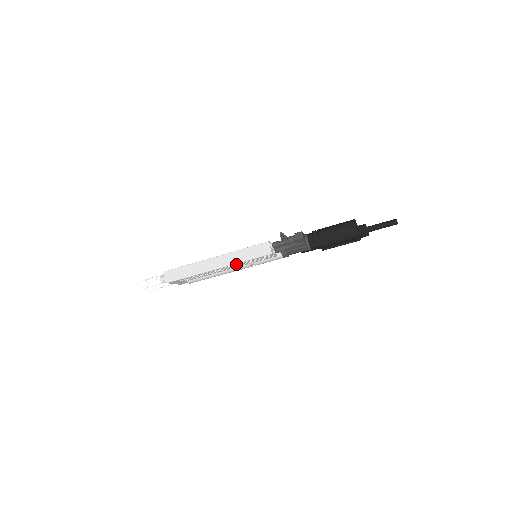
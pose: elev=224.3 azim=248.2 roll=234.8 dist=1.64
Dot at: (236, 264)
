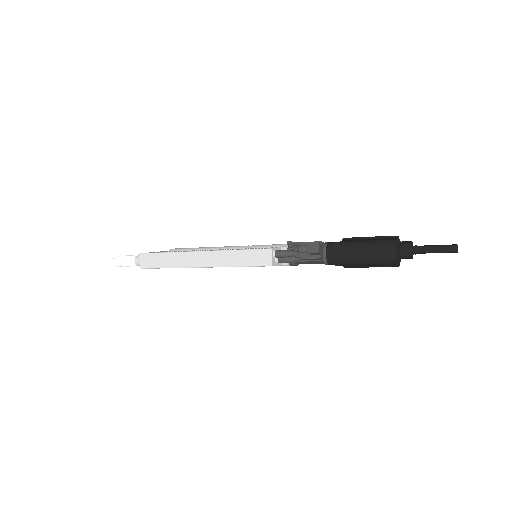
Dot at: (226, 266)
